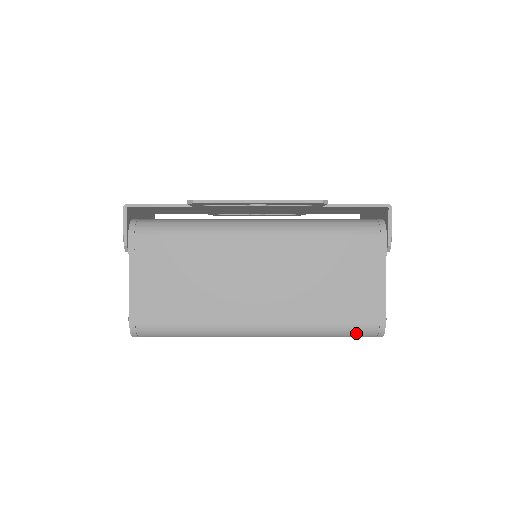
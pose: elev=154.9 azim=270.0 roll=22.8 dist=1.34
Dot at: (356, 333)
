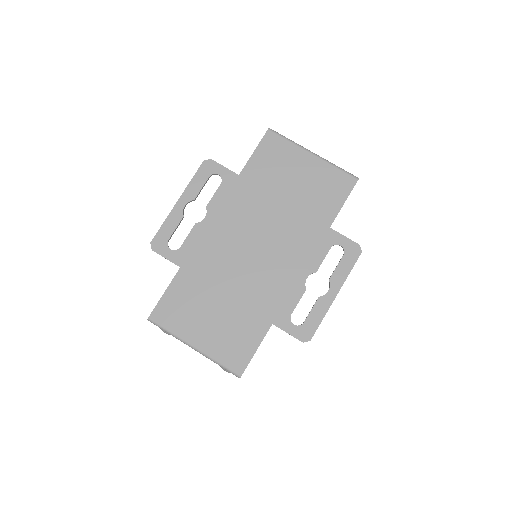
Dot at: occluded
